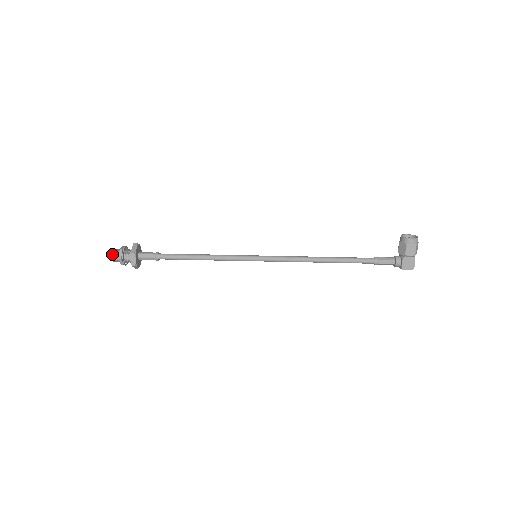
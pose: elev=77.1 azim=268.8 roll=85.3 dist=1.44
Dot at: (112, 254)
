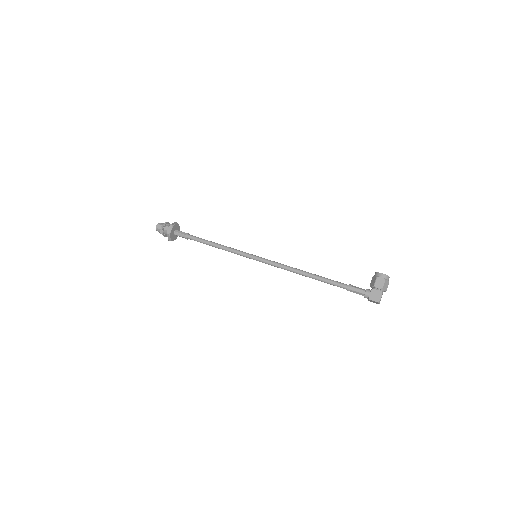
Dot at: (158, 224)
